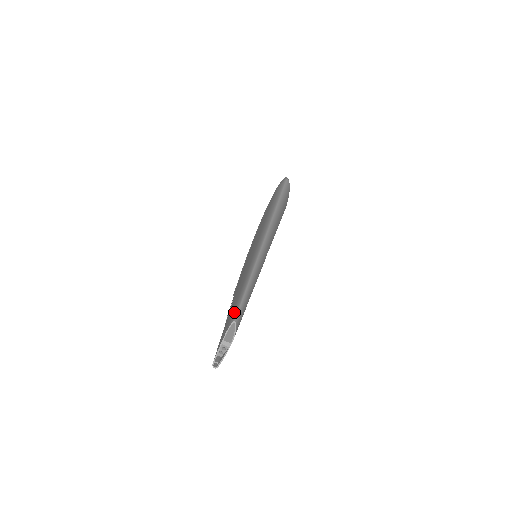
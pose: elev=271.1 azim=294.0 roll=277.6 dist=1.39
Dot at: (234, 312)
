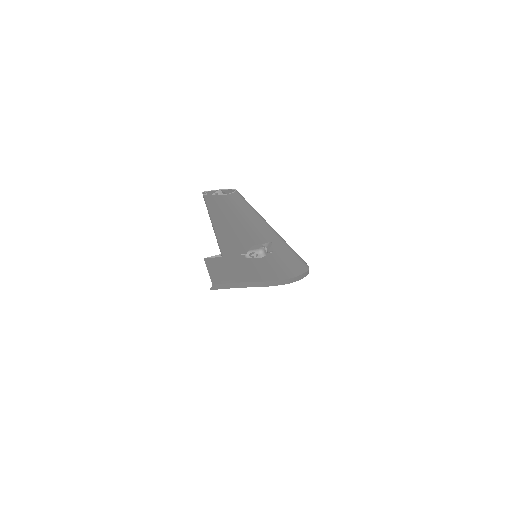
Dot at: occluded
